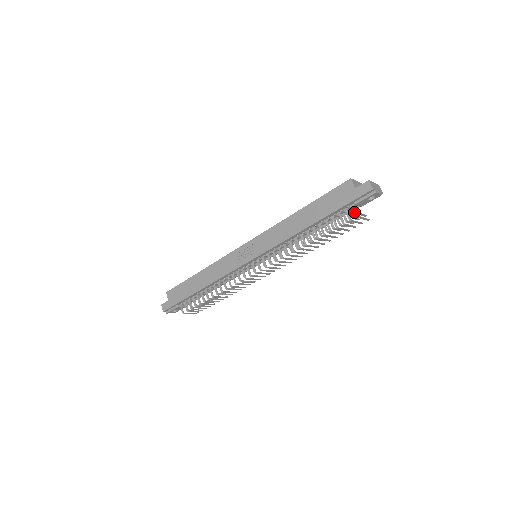
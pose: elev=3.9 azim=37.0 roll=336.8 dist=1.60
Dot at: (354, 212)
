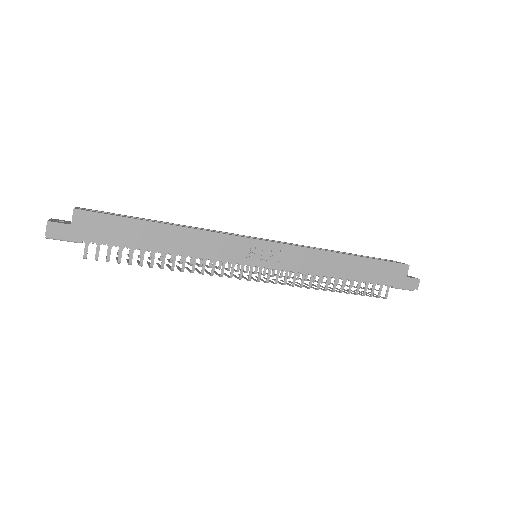
Dot at: (387, 293)
